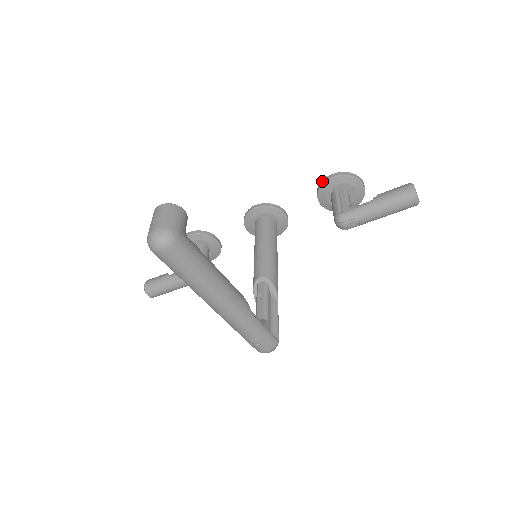
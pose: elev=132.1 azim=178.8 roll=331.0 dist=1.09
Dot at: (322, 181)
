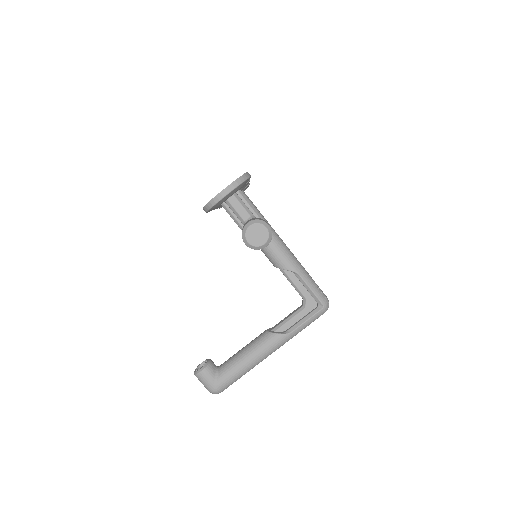
Dot at: occluded
